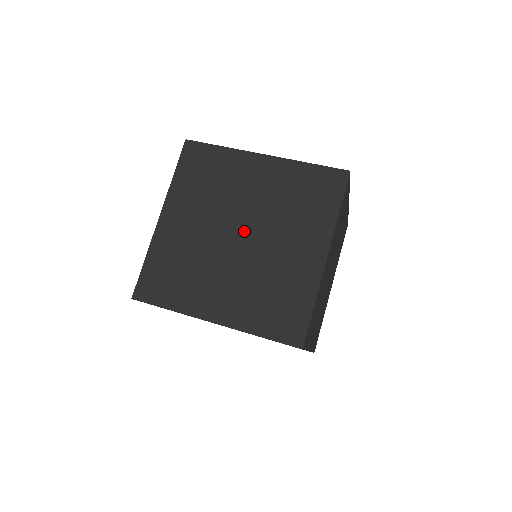
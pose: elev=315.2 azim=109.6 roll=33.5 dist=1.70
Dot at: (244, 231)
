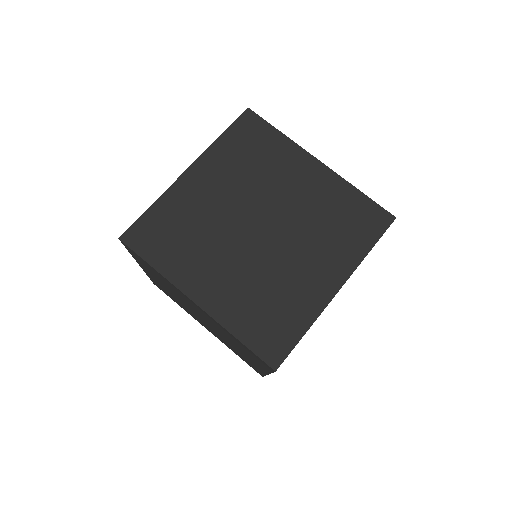
Dot at: (204, 320)
